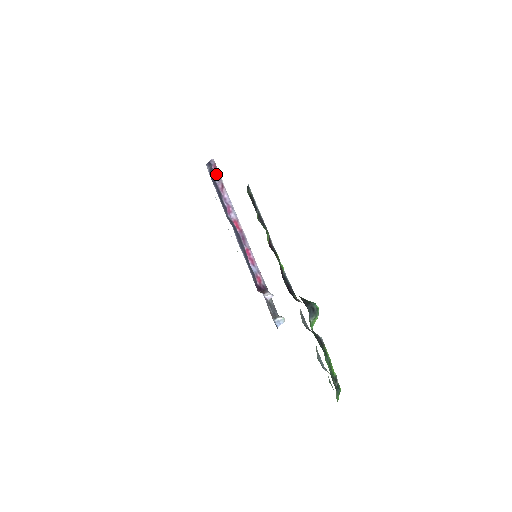
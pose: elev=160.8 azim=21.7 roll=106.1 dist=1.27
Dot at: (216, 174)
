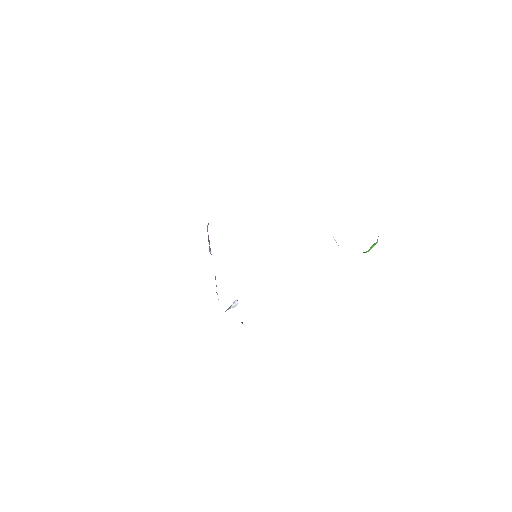
Dot at: occluded
